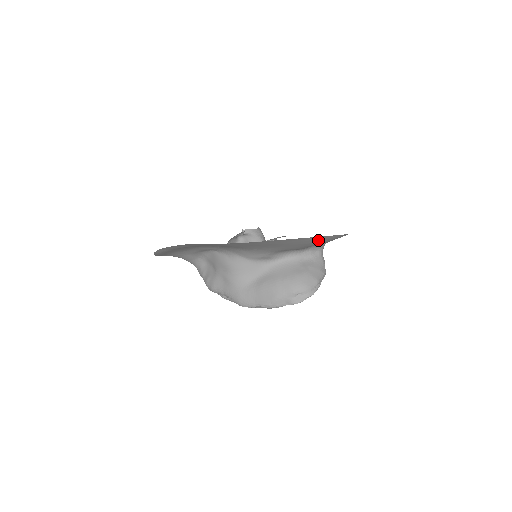
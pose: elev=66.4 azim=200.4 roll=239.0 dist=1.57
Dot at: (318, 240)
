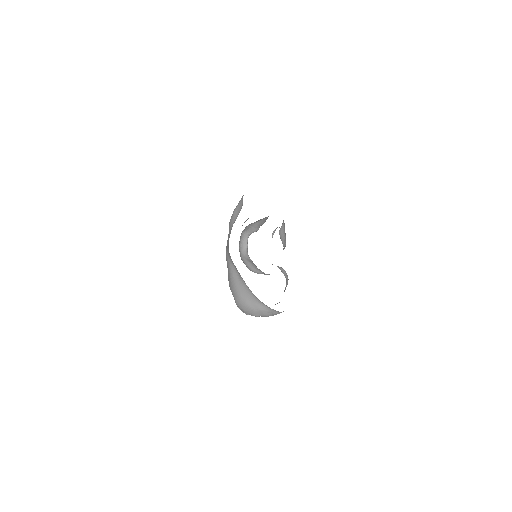
Dot at: occluded
